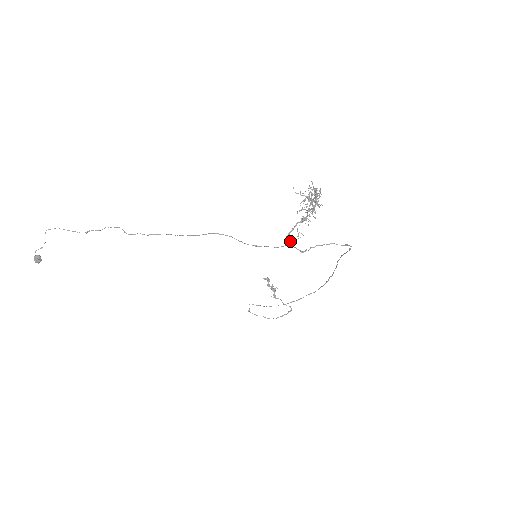
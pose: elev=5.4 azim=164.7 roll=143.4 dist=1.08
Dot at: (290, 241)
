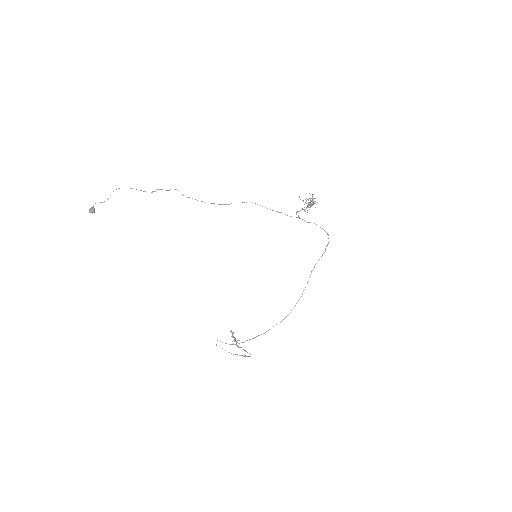
Dot at: (298, 215)
